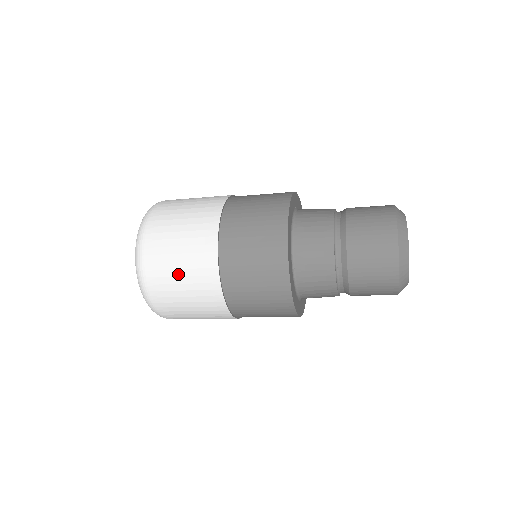
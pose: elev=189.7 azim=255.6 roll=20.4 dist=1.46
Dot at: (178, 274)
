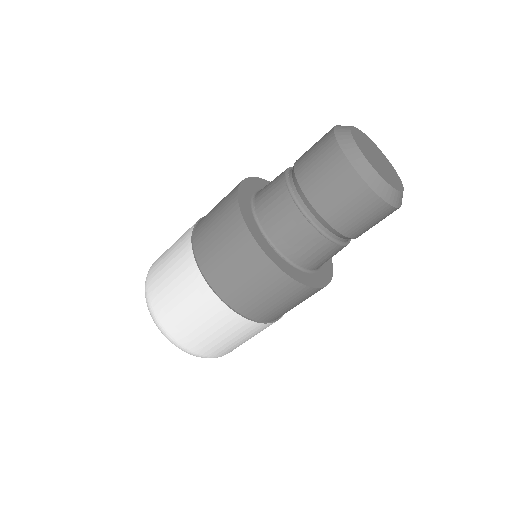
Dot at: (170, 249)
